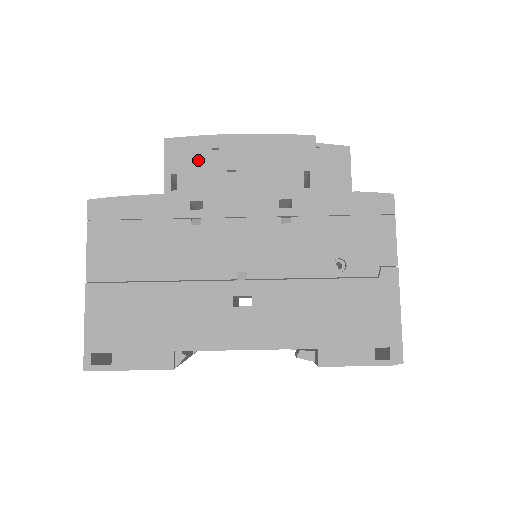
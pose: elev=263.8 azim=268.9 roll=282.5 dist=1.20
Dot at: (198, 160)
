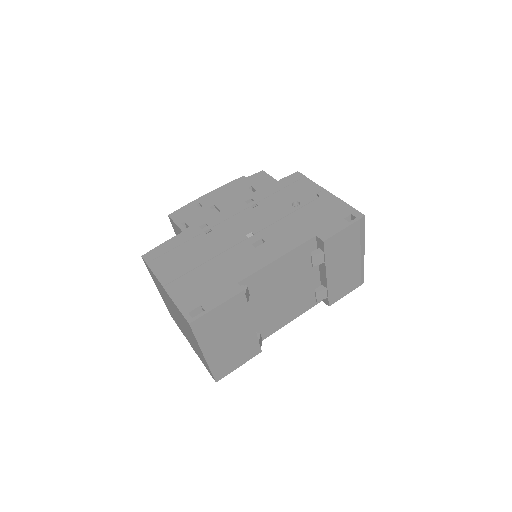
Dot at: (192, 212)
